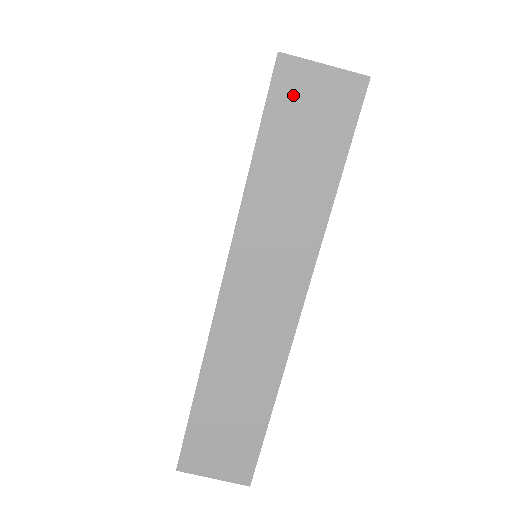
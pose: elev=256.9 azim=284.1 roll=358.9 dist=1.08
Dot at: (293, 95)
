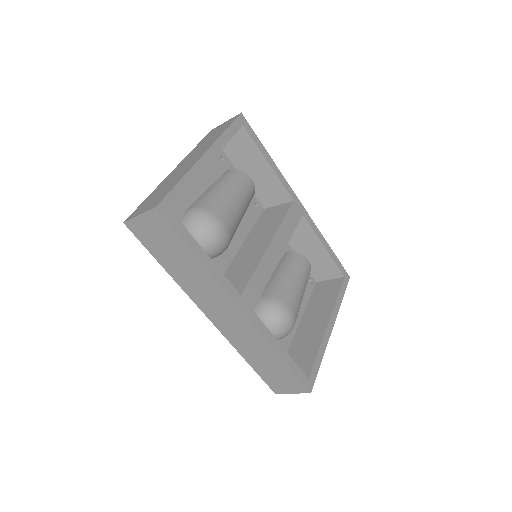
Dot at: (145, 234)
